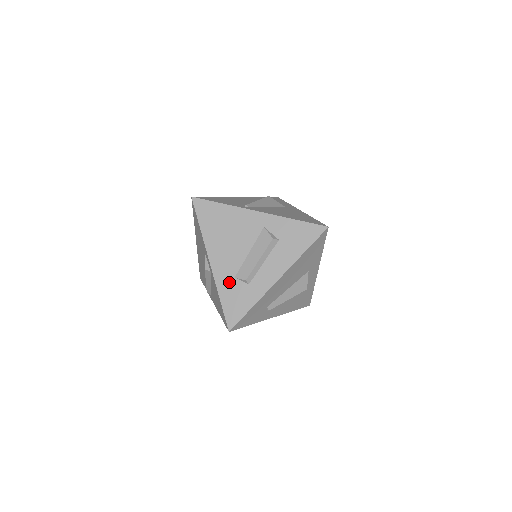
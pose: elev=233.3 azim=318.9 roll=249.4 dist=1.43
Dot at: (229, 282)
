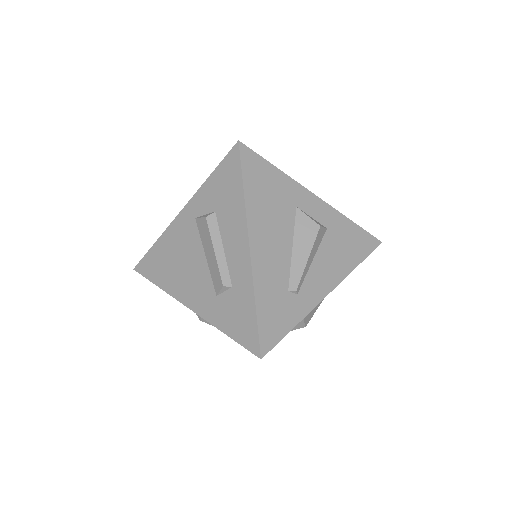
Dot at: (216, 307)
